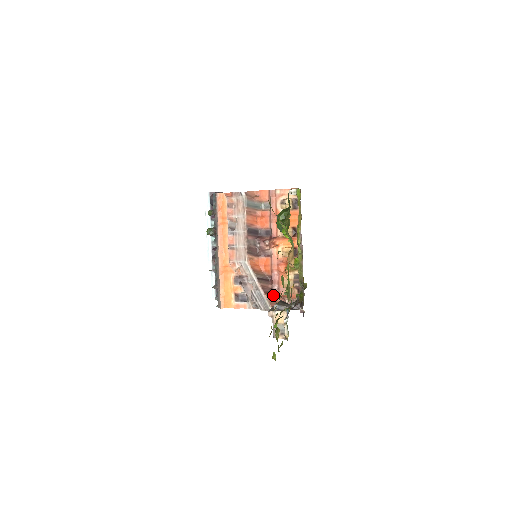
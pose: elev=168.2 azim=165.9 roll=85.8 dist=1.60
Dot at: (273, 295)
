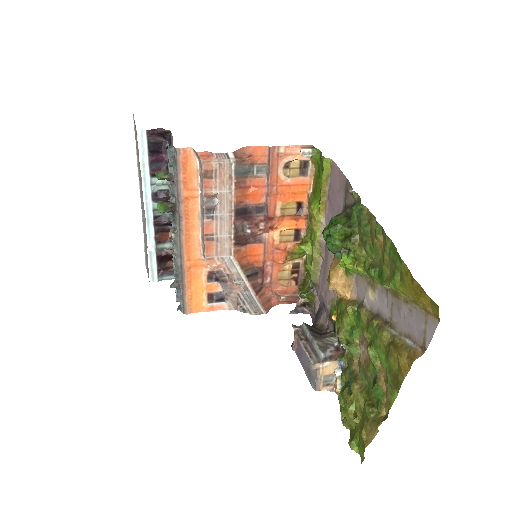
Dot at: (264, 291)
